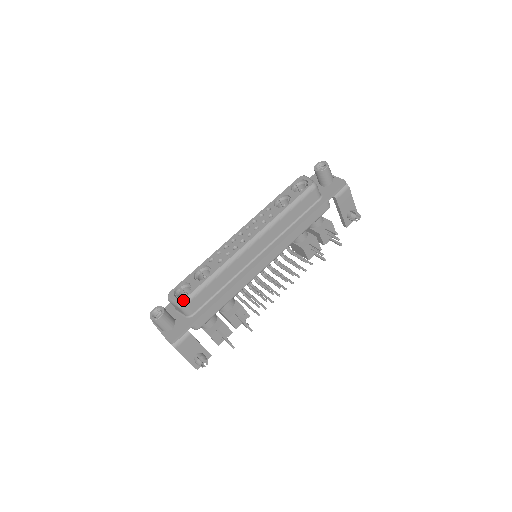
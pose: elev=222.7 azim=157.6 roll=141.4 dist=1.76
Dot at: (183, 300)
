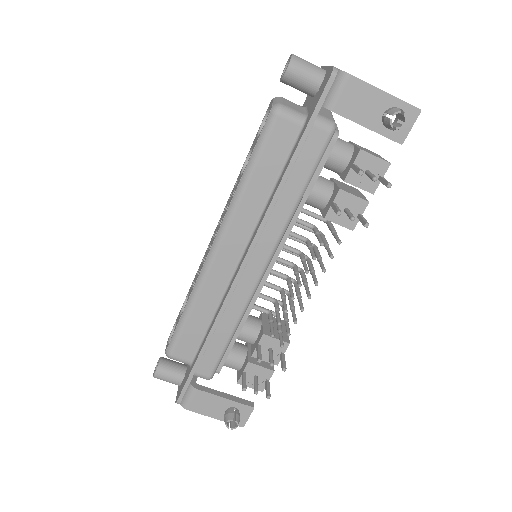
Dot at: (167, 349)
